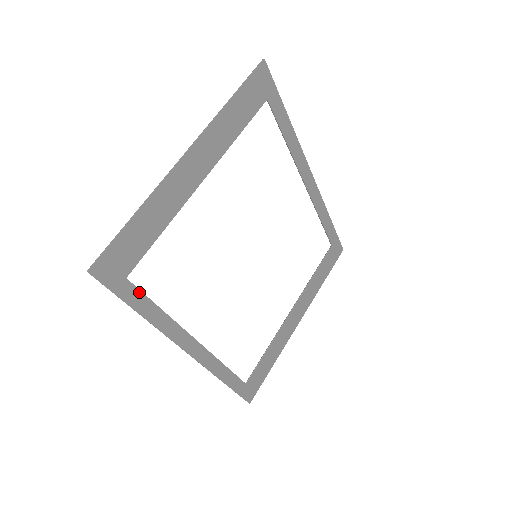
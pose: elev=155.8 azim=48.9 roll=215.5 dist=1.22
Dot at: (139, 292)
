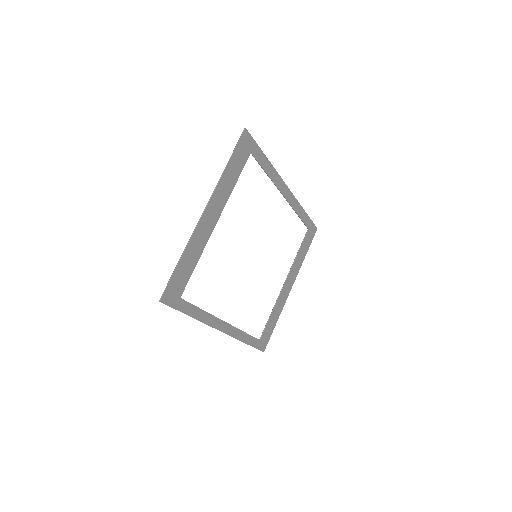
Dot at: (188, 303)
